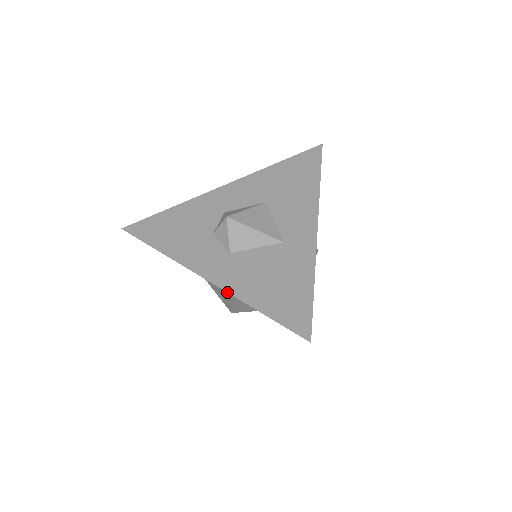
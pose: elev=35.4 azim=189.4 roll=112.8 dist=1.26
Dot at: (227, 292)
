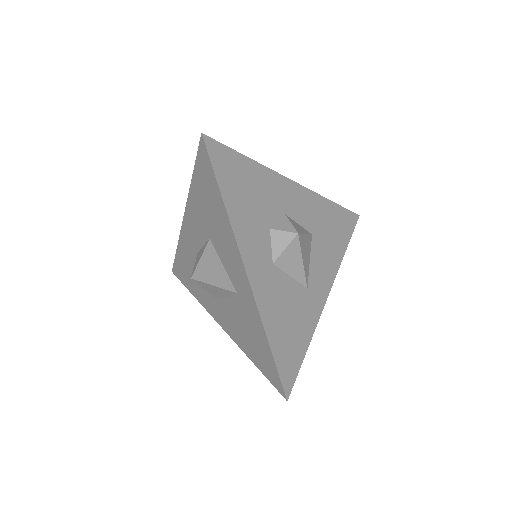
Dot at: (257, 305)
